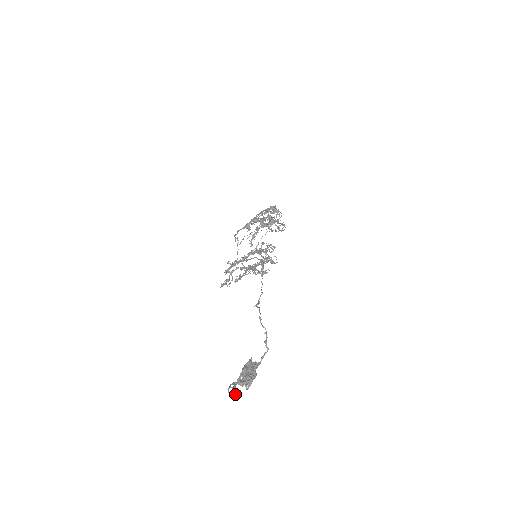
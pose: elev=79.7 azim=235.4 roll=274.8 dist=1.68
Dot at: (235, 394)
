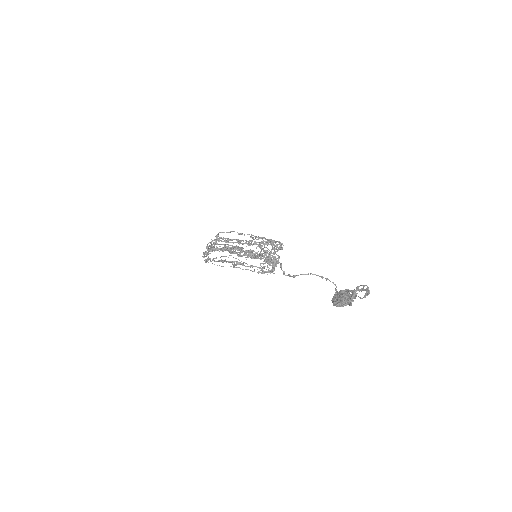
Dot at: (367, 293)
